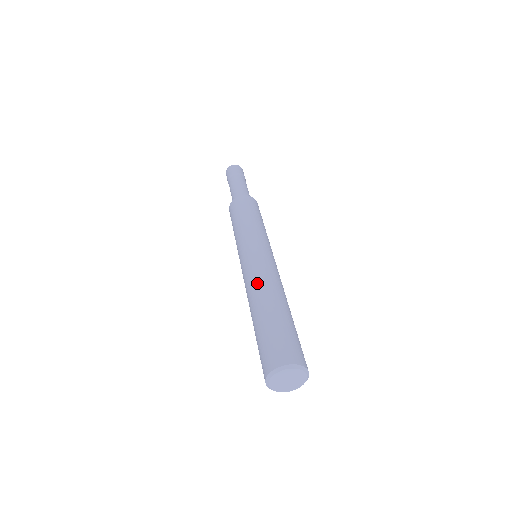
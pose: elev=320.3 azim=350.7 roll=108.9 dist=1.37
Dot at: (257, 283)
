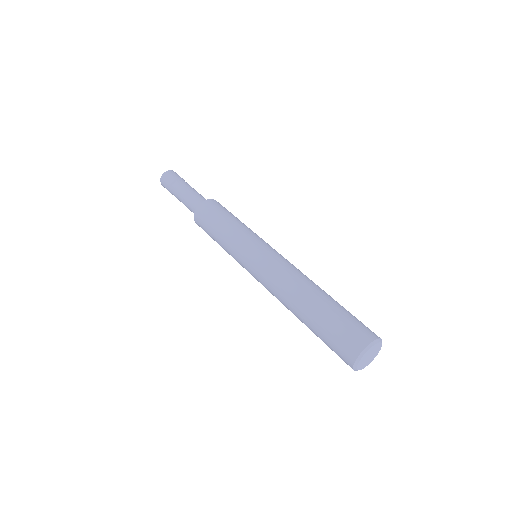
Dot at: (279, 296)
